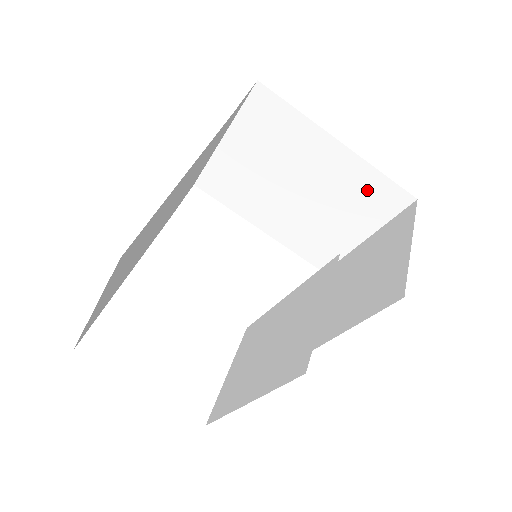
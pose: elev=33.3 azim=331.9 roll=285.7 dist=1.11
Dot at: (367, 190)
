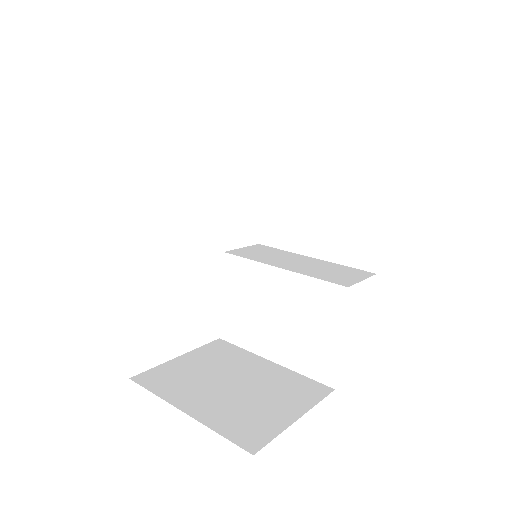
Dot at: occluded
